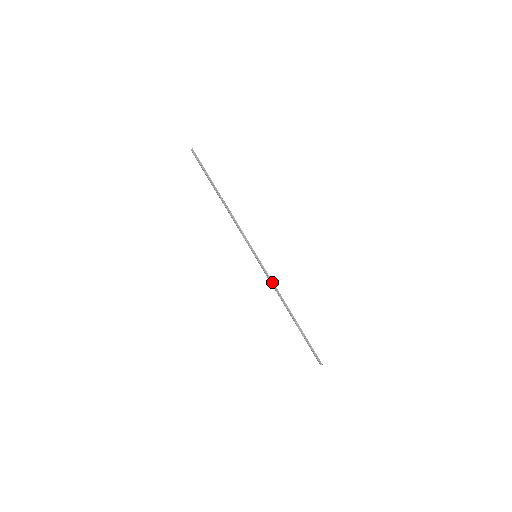
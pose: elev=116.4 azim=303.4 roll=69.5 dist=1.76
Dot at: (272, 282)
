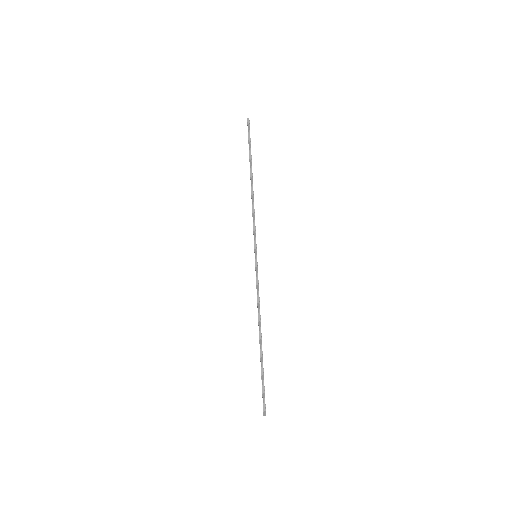
Dot at: (258, 292)
